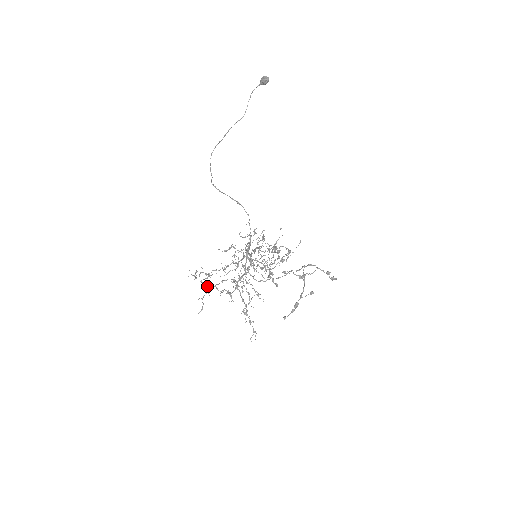
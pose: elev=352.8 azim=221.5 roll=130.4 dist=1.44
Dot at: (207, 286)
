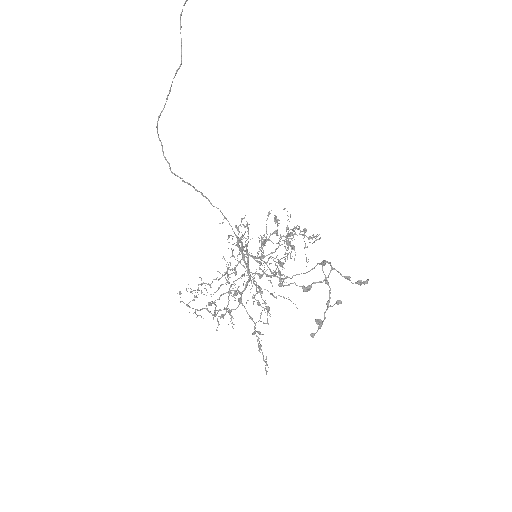
Dot at: (197, 309)
